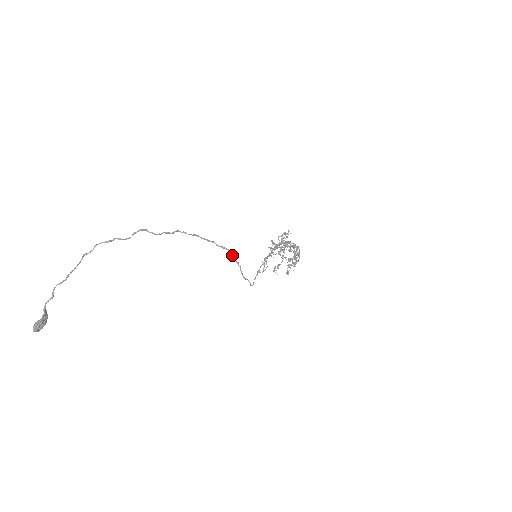
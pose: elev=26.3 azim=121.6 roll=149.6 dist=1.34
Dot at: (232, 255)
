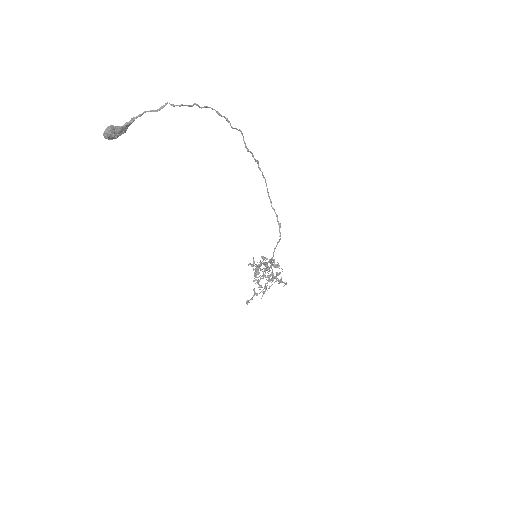
Dot at: (279, 223)
